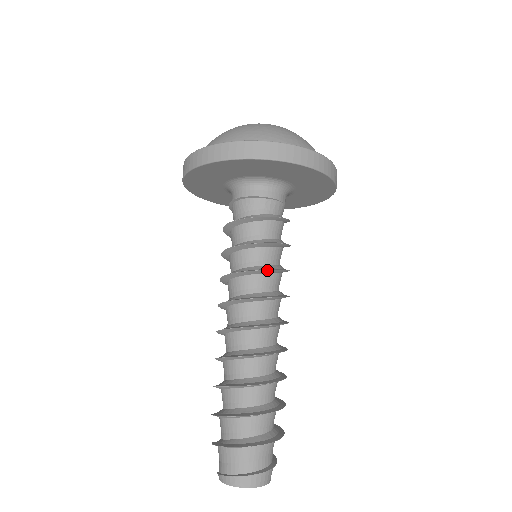
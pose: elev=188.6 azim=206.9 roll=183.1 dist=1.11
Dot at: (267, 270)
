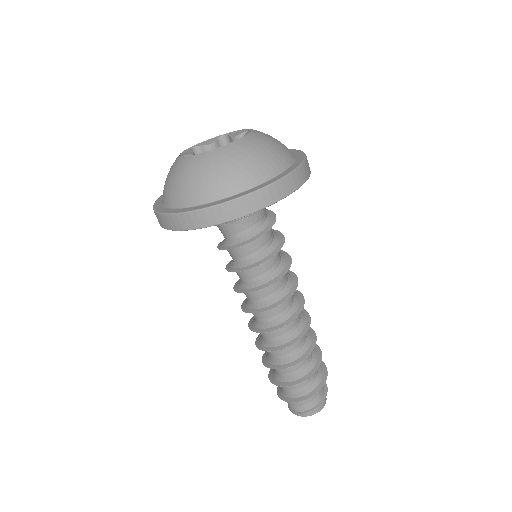
Dot at: (283, 275)
